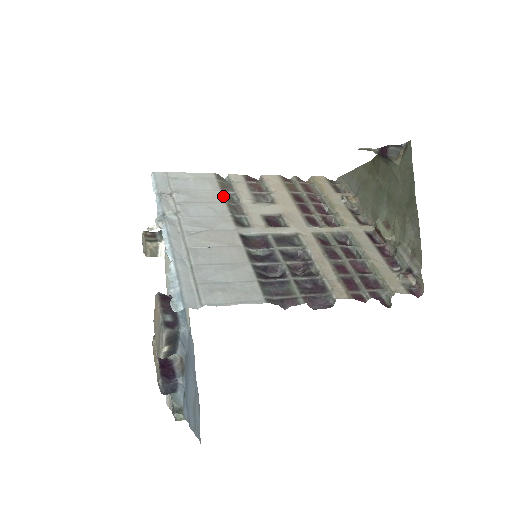
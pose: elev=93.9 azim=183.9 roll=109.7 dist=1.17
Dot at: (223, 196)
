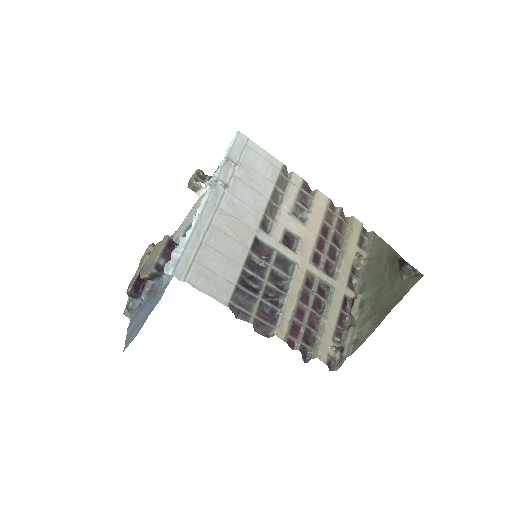
Dot at: (272, 192)
